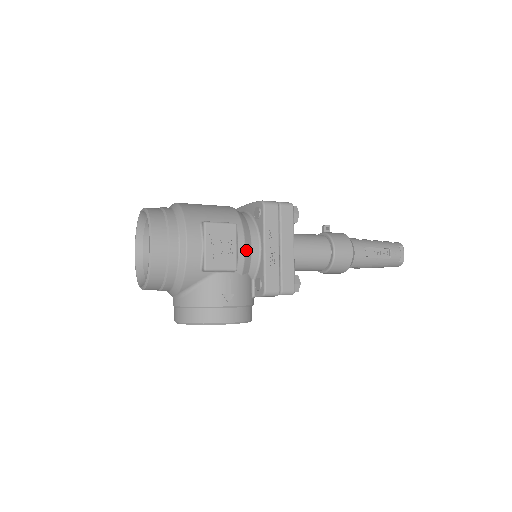
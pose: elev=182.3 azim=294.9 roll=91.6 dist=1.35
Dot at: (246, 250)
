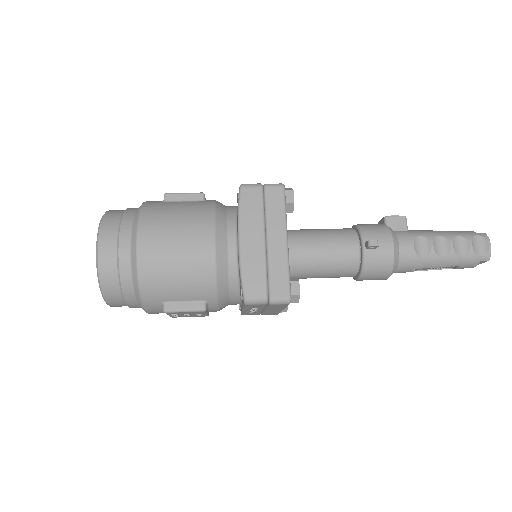
Dot at: occluded
